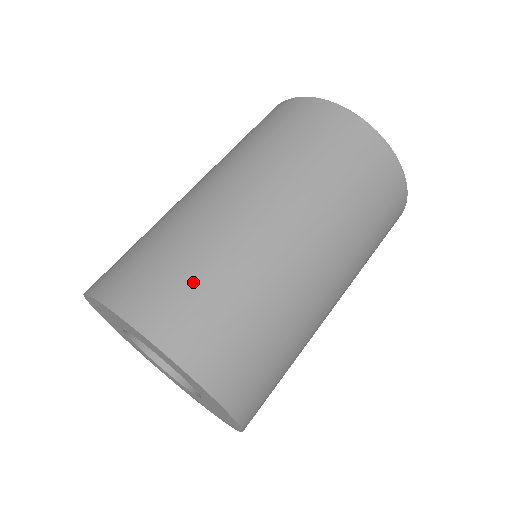
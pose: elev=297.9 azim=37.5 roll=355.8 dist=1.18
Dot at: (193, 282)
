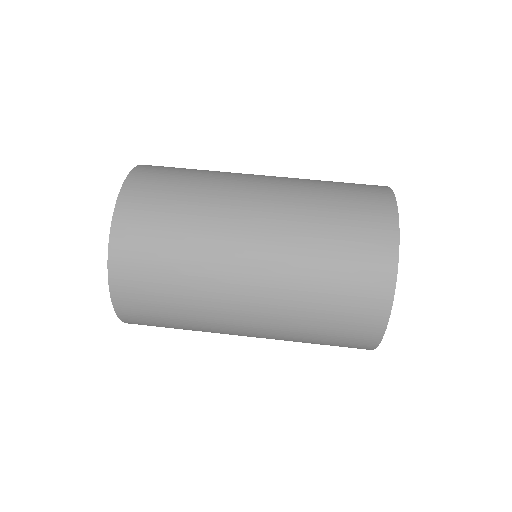
Dot at: occluded
